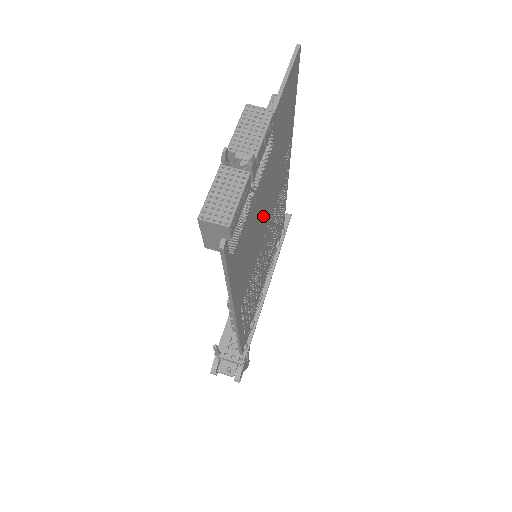
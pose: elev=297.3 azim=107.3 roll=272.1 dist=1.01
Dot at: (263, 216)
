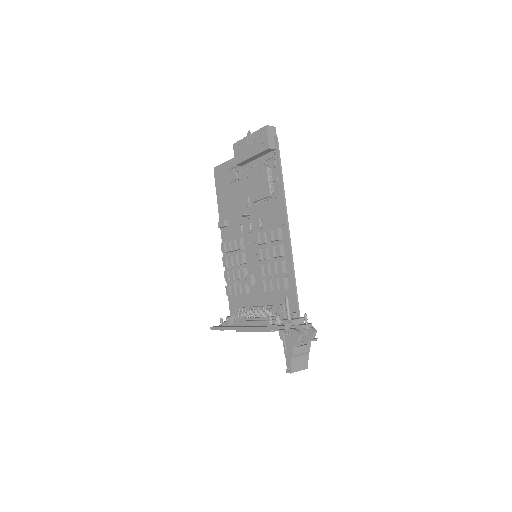
Dot at: (252, 210)
